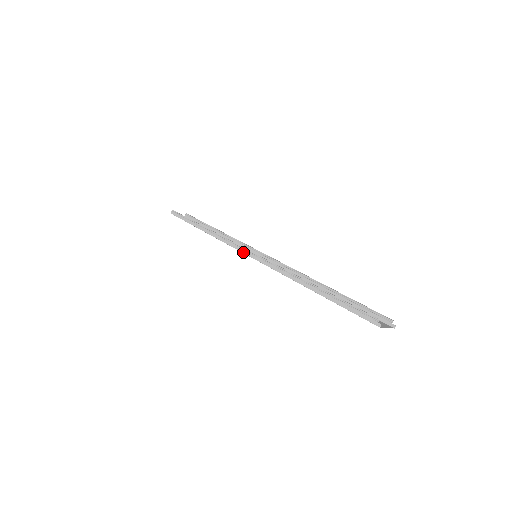
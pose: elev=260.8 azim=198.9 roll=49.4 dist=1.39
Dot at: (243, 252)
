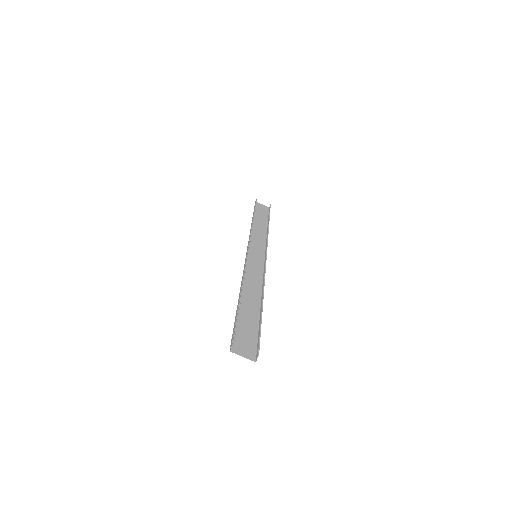
Dot at: (247, 248)
